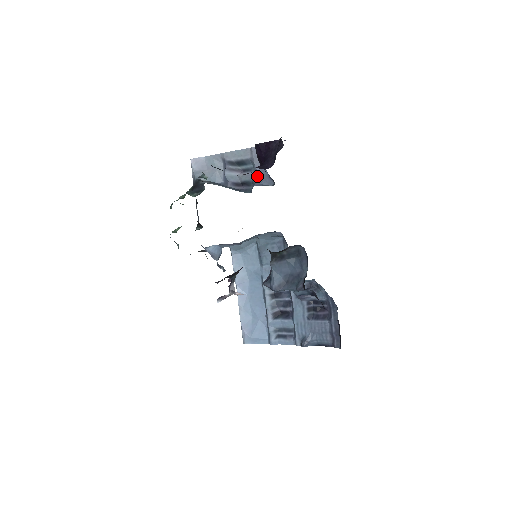
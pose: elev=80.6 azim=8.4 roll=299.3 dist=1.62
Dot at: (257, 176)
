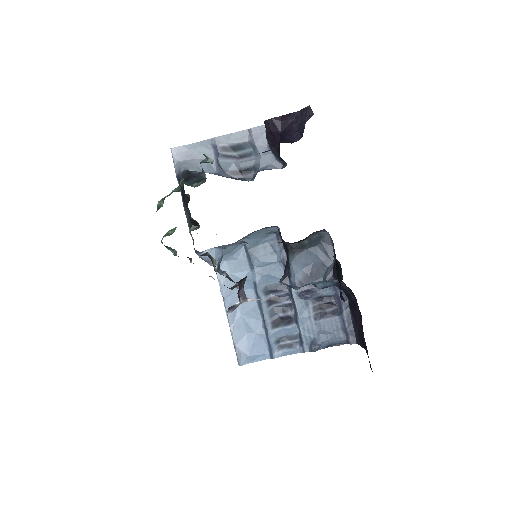
Dot at: (261, 160)
